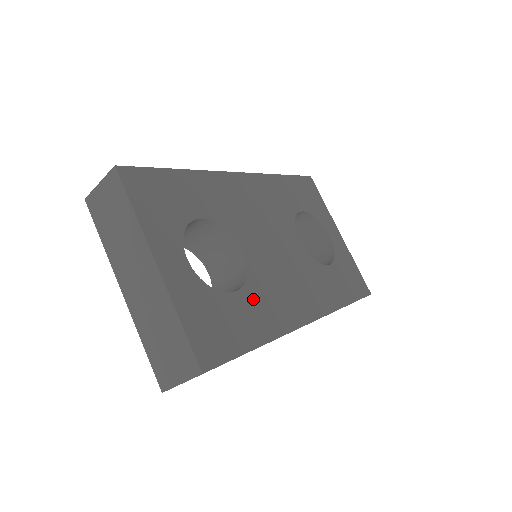
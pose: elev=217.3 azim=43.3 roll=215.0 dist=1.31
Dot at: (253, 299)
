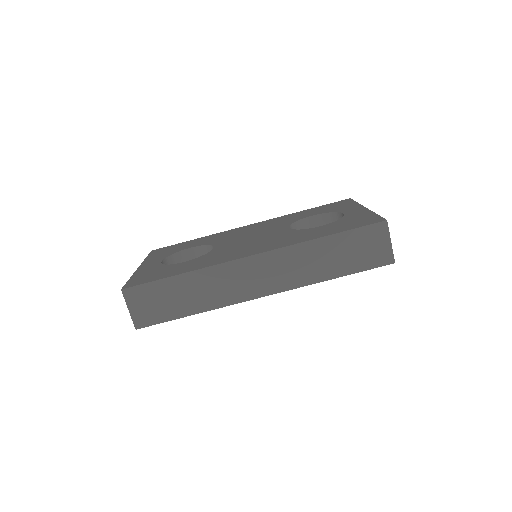
Dot at: (199, 260)
